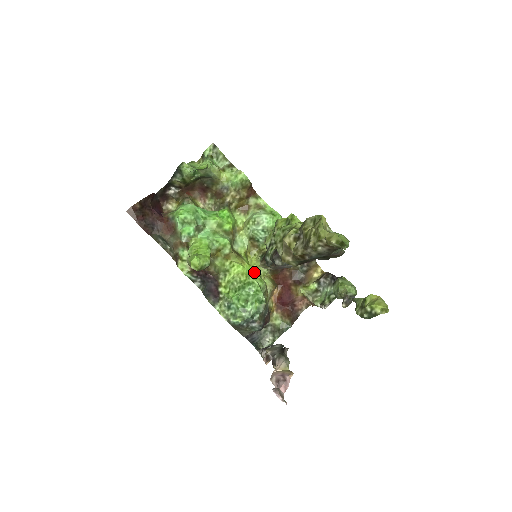
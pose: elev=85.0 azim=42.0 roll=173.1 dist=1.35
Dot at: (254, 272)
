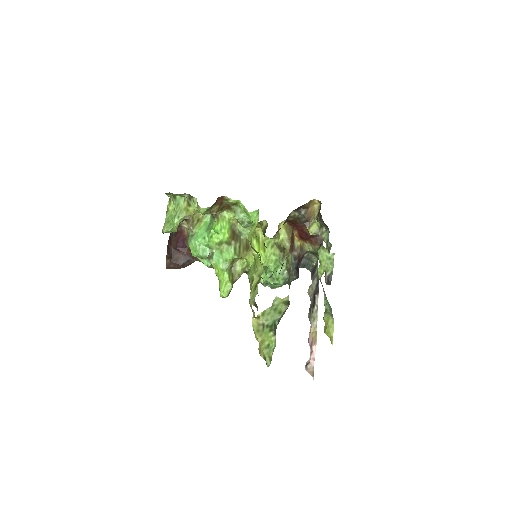
Dot at: (268, 244)
